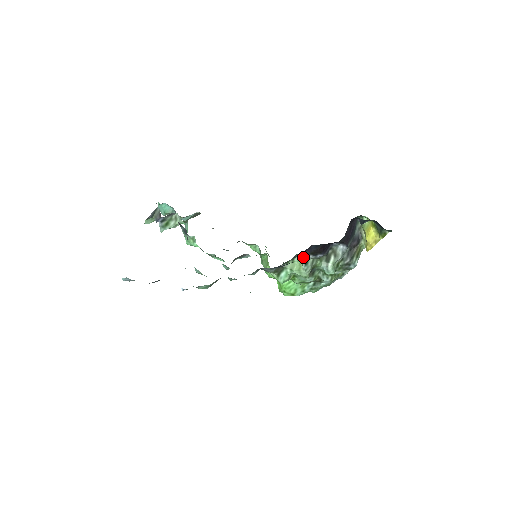
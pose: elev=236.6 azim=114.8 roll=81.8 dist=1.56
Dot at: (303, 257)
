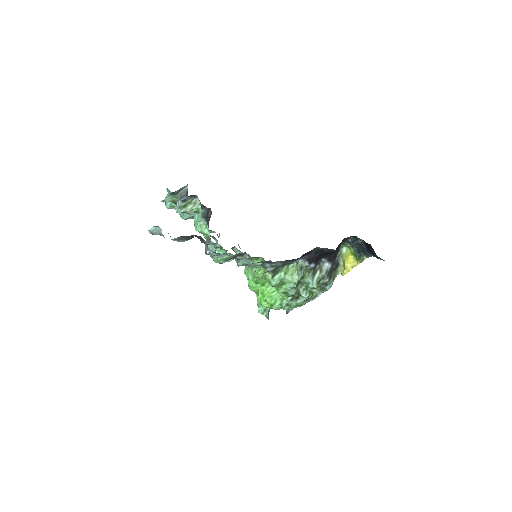
Dot at: (299, 263)
